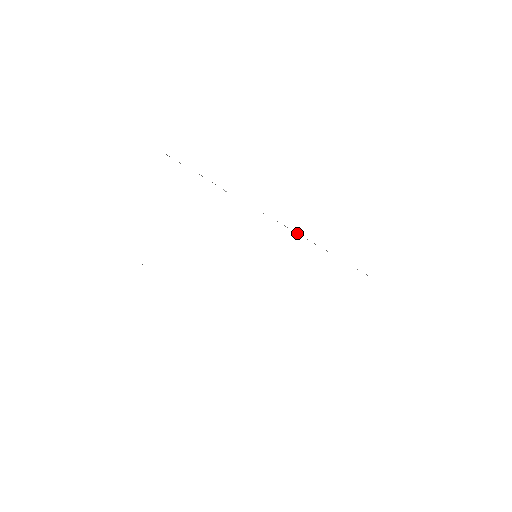
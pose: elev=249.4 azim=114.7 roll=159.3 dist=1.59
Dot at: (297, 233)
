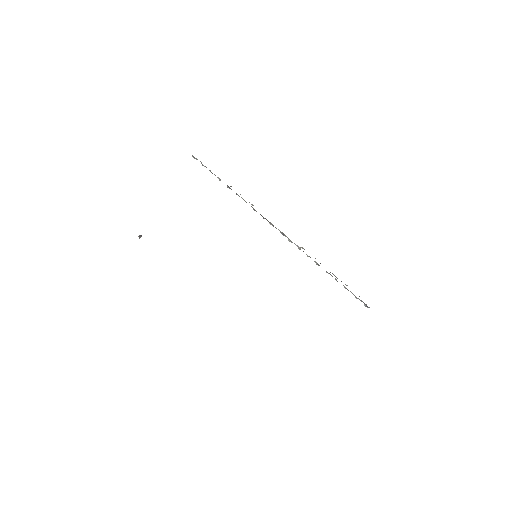
Dot at: (299, 249)
